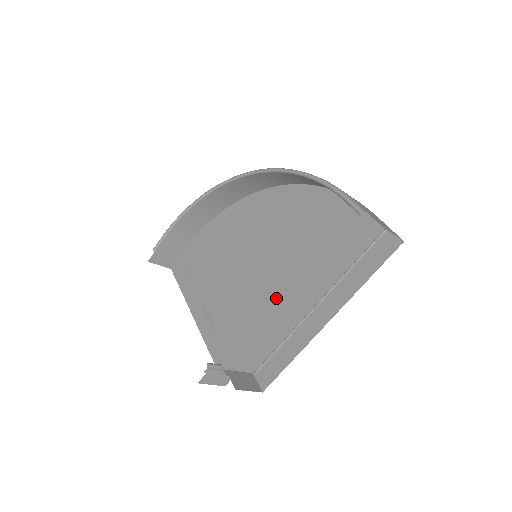
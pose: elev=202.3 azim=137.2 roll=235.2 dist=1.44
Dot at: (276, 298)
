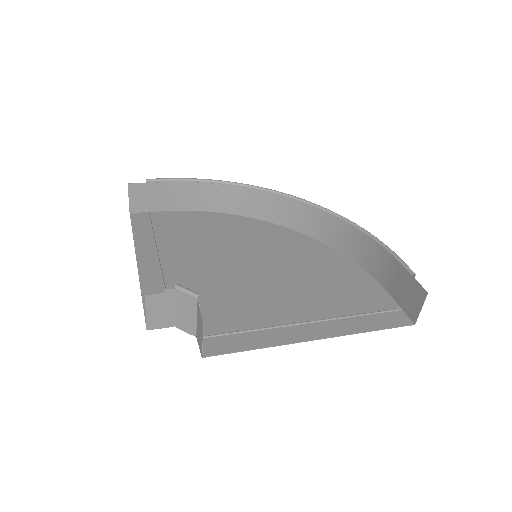
Dot at: (261, 295)
